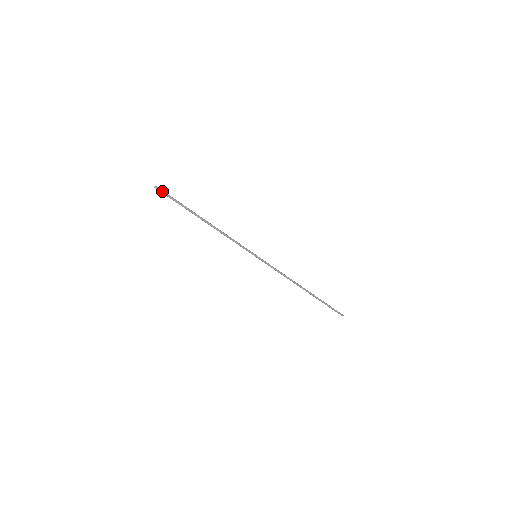
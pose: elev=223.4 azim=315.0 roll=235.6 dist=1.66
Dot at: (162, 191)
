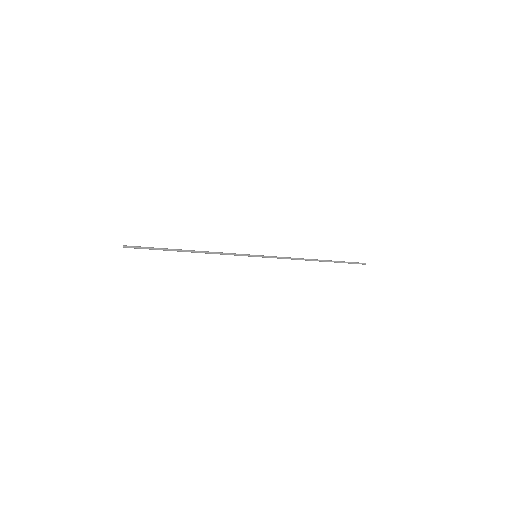
Dot at: (132, 247)
